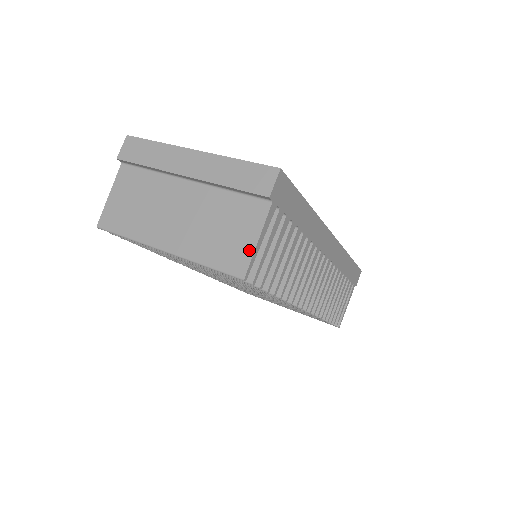
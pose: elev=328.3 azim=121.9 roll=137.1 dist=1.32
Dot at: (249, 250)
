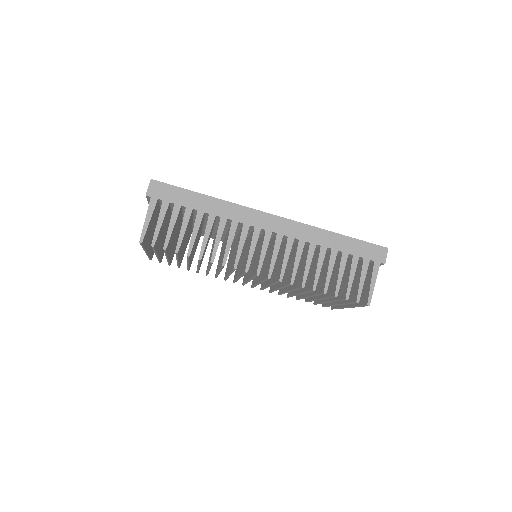
Dot at: (143, 227)
